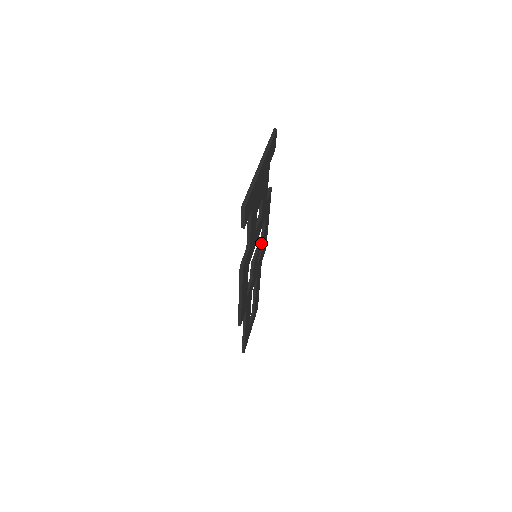
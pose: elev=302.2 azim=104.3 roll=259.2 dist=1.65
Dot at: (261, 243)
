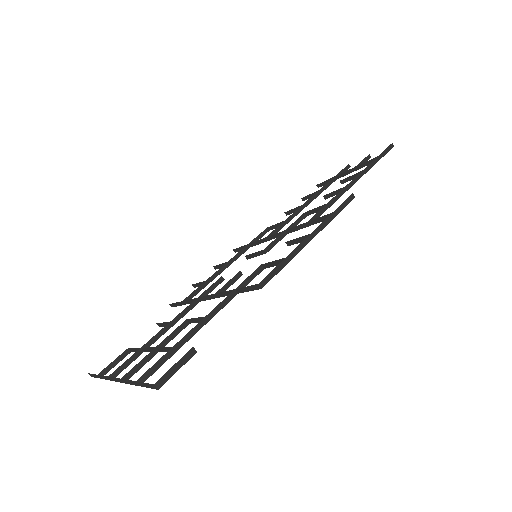
Dot at: occluded
